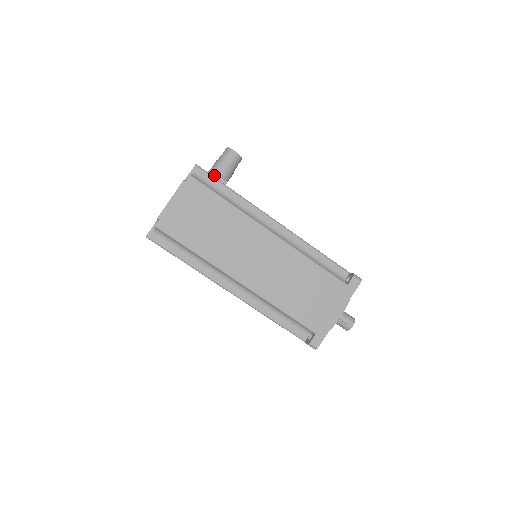
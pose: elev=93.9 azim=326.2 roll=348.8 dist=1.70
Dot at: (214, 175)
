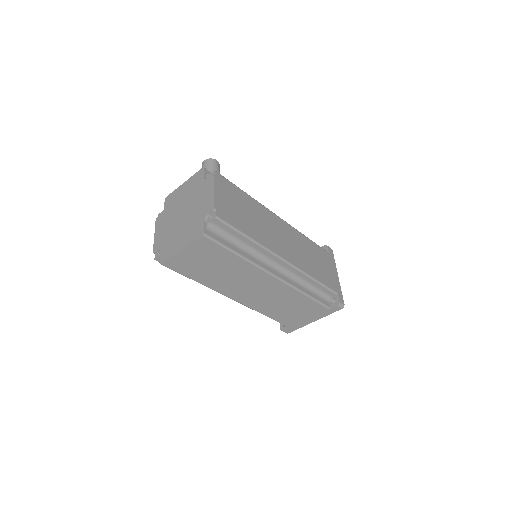
Dot at: occluded
